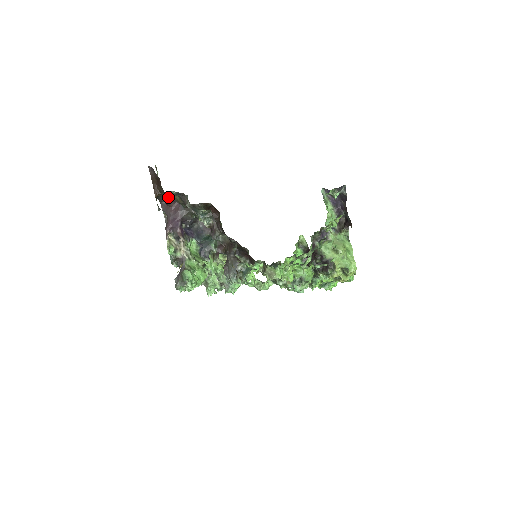
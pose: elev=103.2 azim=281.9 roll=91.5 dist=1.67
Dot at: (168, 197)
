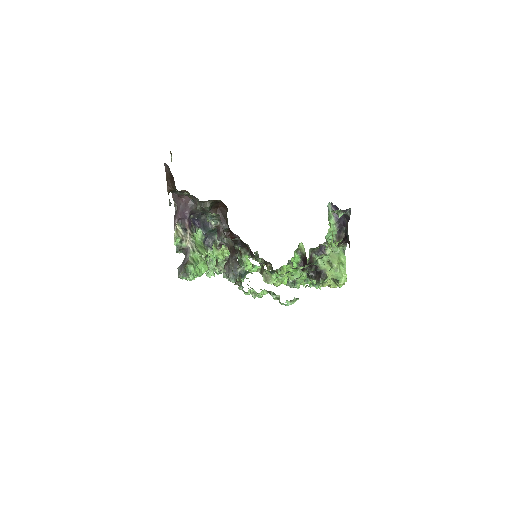
Dot at: (180, 192)
